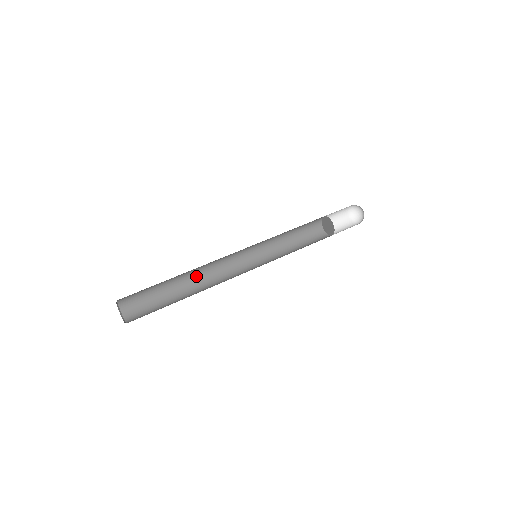
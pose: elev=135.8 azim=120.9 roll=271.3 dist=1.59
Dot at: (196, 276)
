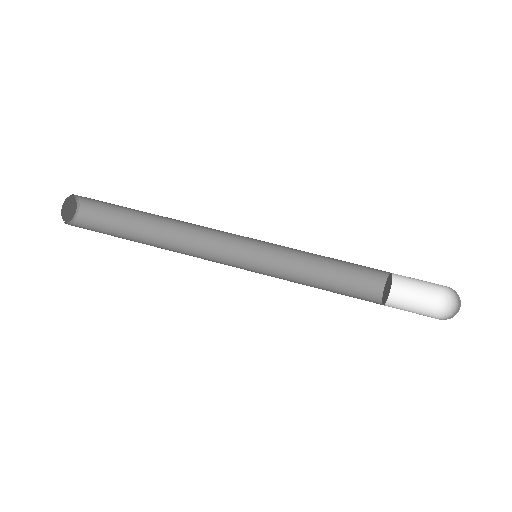
Dot at: occluded
